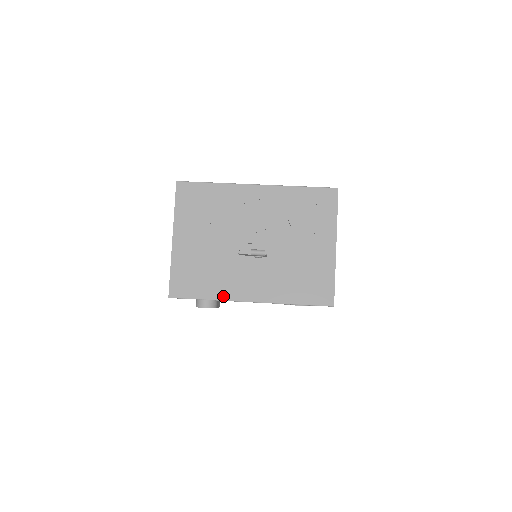
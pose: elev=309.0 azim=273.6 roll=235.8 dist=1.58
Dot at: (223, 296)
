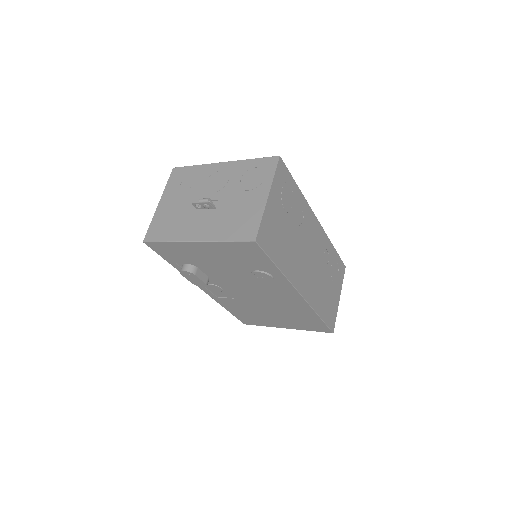
Dot at: (178, 238)
